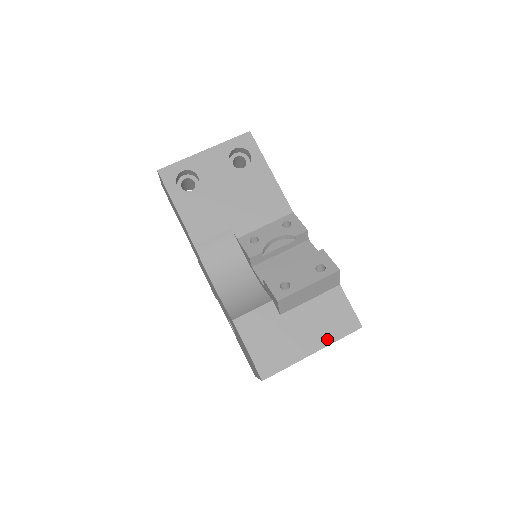
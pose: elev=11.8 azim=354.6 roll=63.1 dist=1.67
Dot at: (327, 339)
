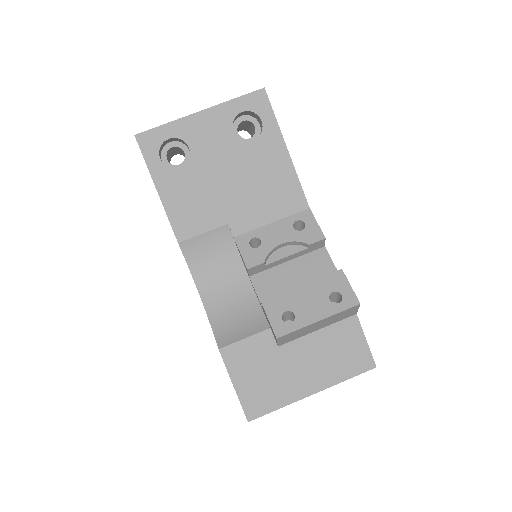
Dot at: (331, 379)
